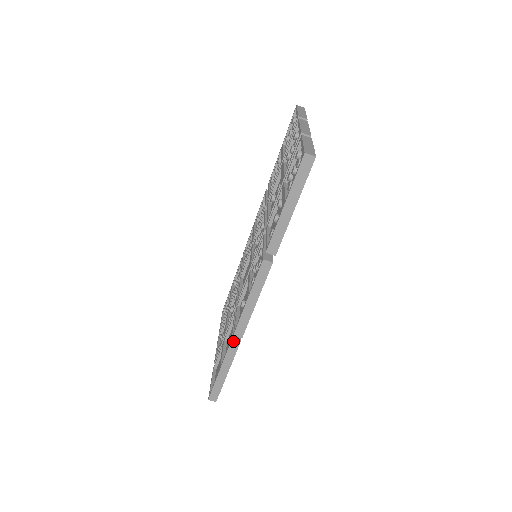
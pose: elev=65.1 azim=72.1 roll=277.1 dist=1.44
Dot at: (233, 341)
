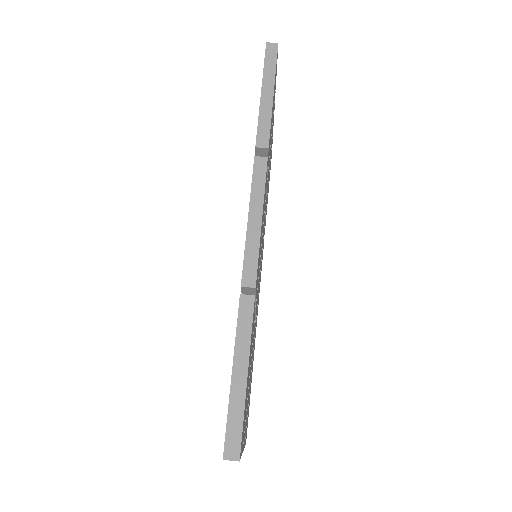
Dot at: (243, 297)
